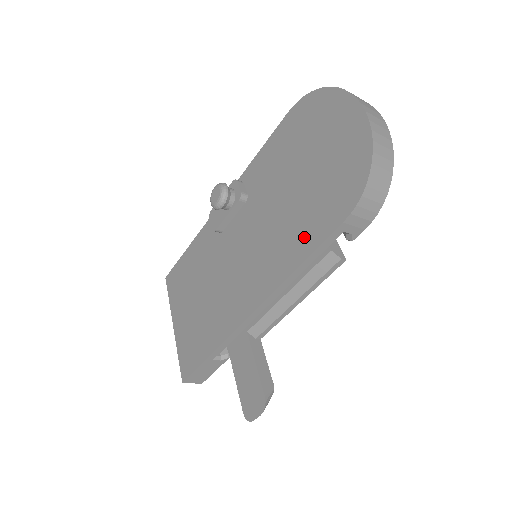
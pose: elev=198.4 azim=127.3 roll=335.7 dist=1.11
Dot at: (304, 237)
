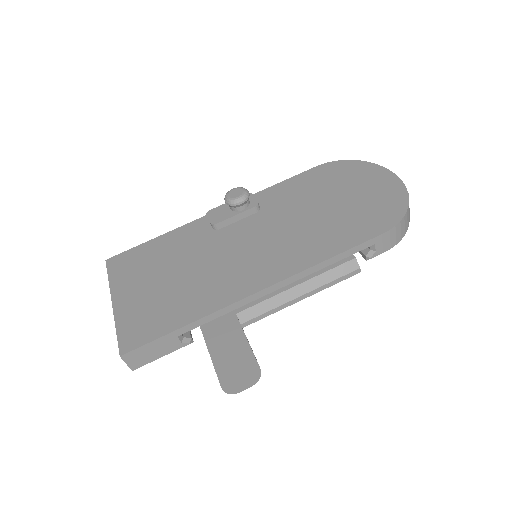
Dot at: (336, 240)
